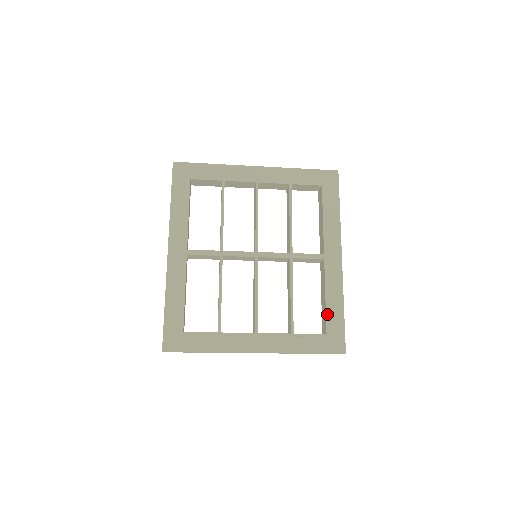
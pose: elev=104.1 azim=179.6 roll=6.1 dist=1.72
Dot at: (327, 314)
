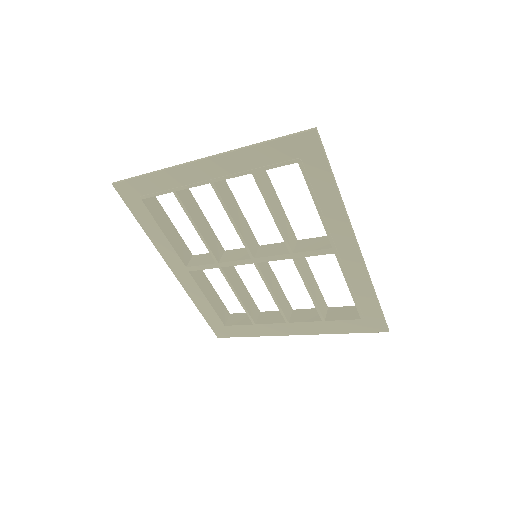
Dot at: (356, 303)
